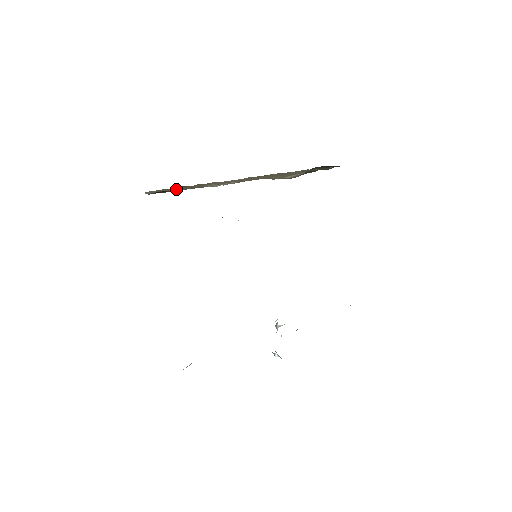
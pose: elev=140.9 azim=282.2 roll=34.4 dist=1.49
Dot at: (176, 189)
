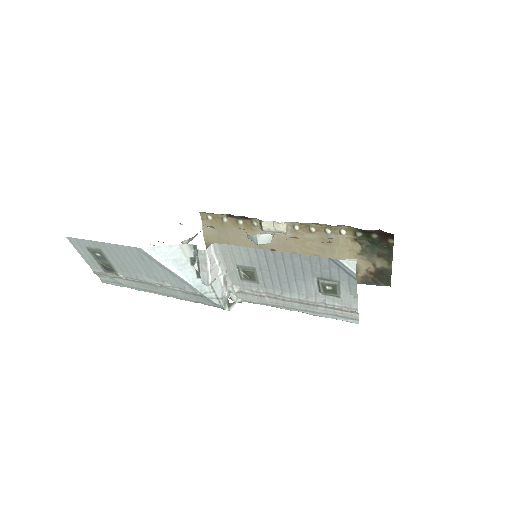
Dot at: (227, 232)
